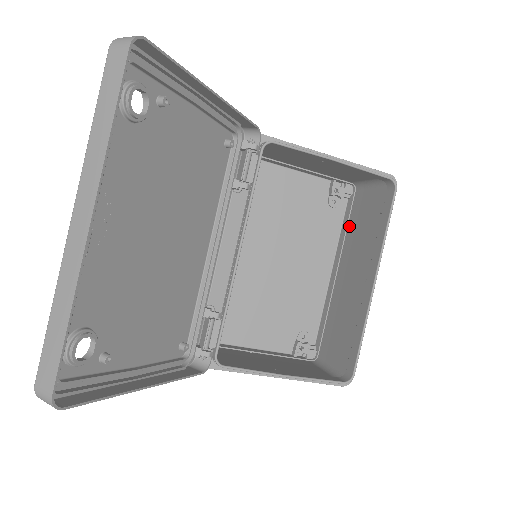
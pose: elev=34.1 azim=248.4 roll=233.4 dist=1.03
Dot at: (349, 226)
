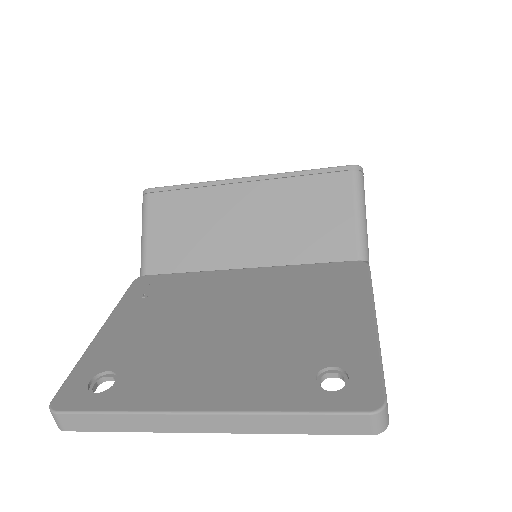
Dot at: occluded
